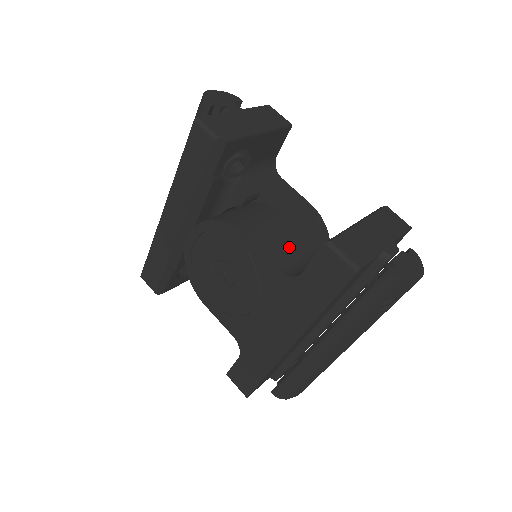
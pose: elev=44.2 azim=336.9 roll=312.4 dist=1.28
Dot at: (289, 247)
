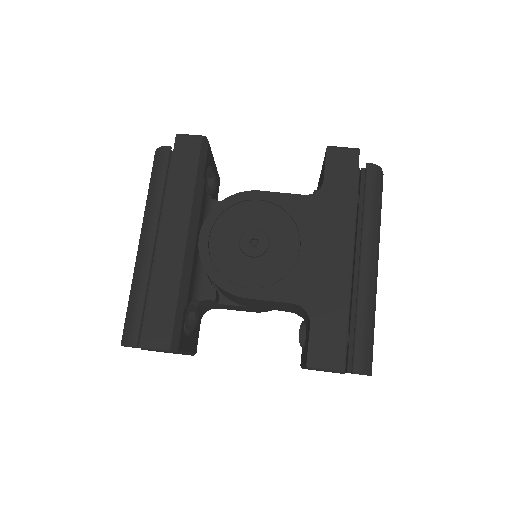
Dot at: occluded
